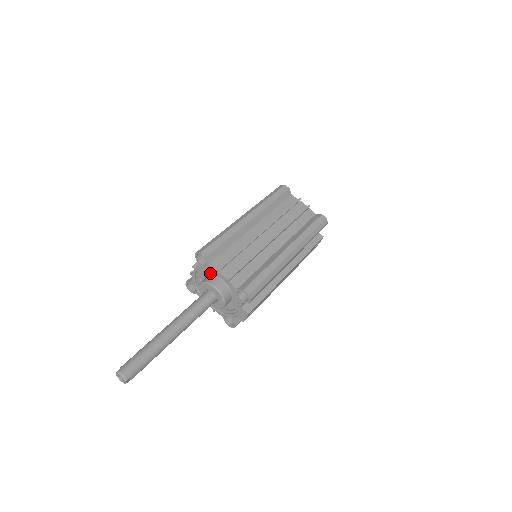
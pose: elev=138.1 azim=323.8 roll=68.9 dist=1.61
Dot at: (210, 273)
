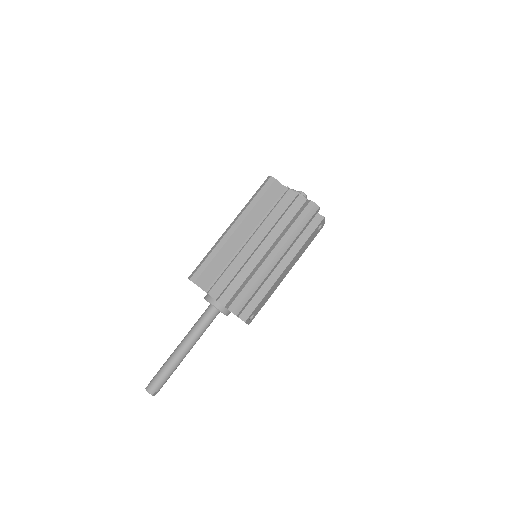
Dot at: occluded
